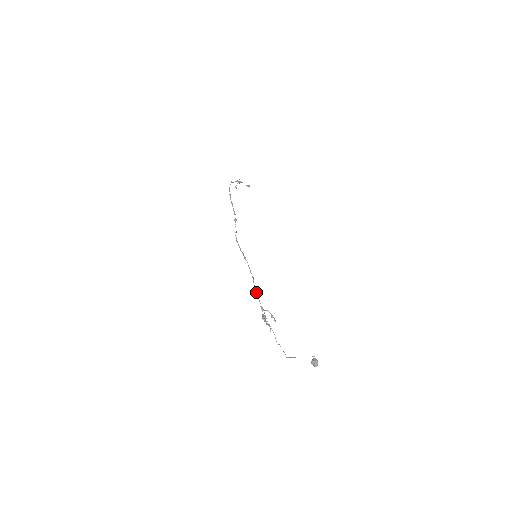
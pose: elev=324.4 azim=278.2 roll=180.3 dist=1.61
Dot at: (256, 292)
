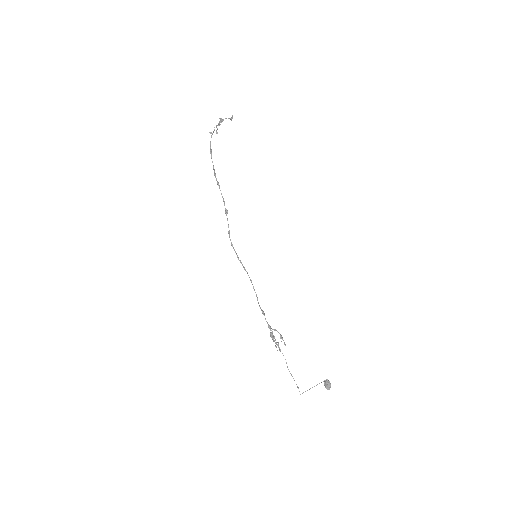
Dot at: (262, 312)
